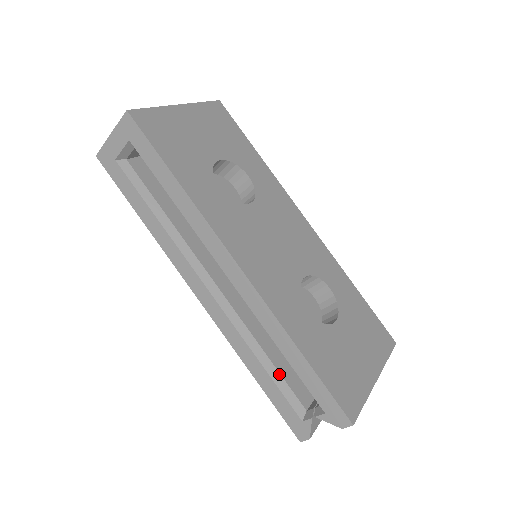
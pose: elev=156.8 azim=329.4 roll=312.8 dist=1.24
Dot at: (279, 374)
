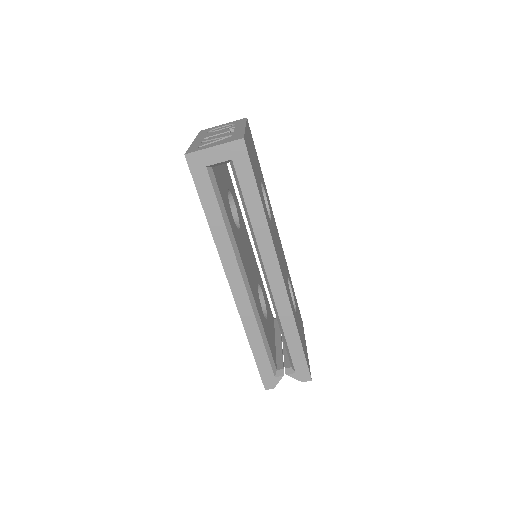
Dot at: (269, 346)
